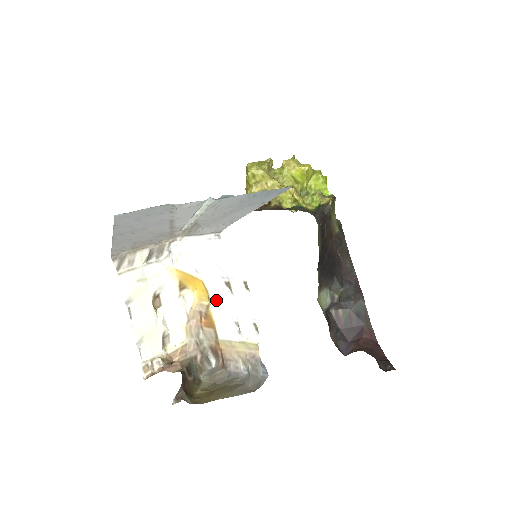
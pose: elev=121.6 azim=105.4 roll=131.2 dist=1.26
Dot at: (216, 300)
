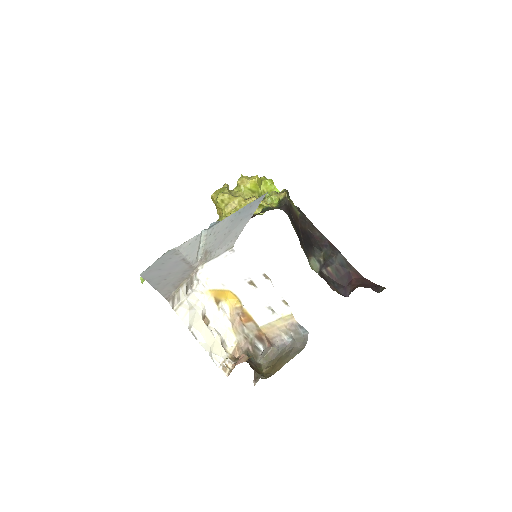
Dot at: (246, 299)
